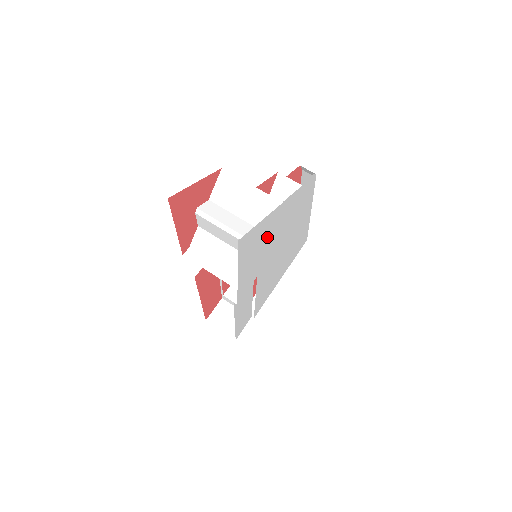
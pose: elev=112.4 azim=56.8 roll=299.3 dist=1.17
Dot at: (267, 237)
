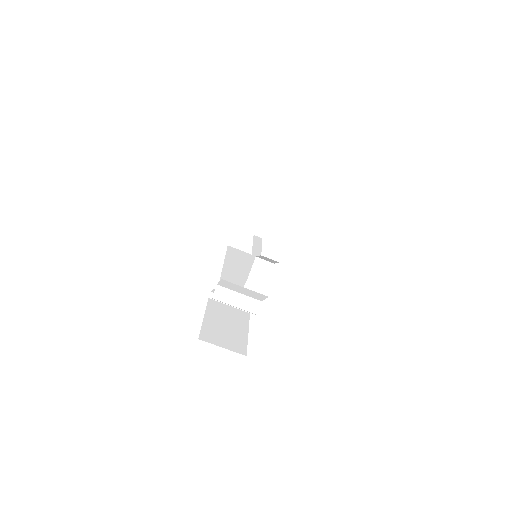
Dot at: occluded
